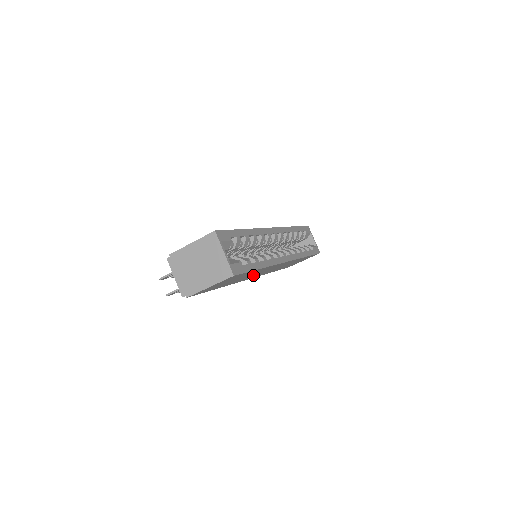
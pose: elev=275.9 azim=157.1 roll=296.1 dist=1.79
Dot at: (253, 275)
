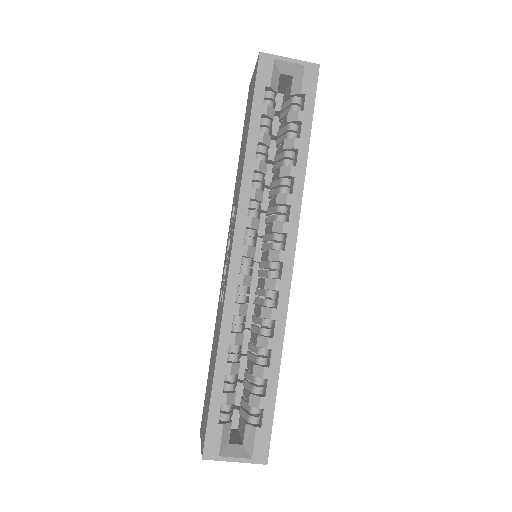
Dot at: occluded
